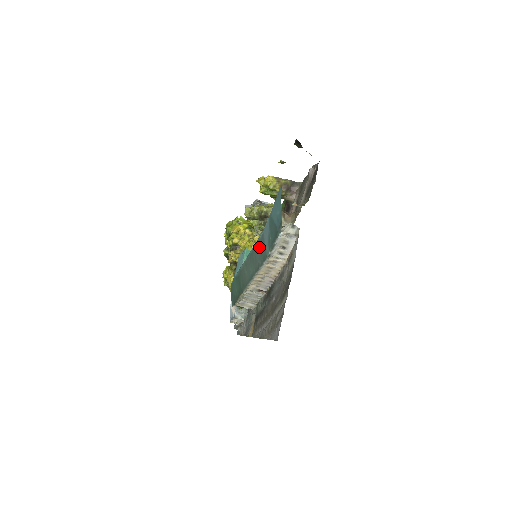
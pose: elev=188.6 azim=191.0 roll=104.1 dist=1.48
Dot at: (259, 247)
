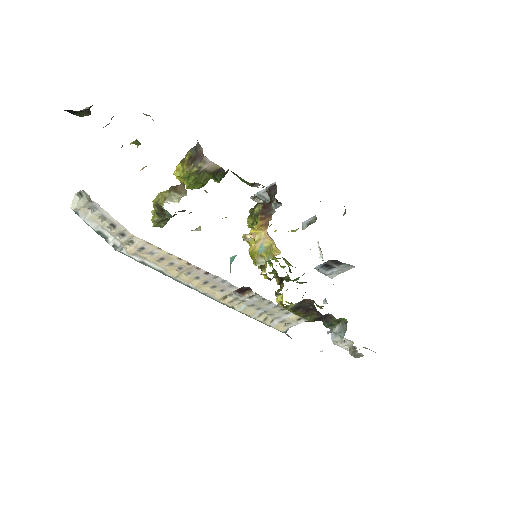
Dot at: occluded
